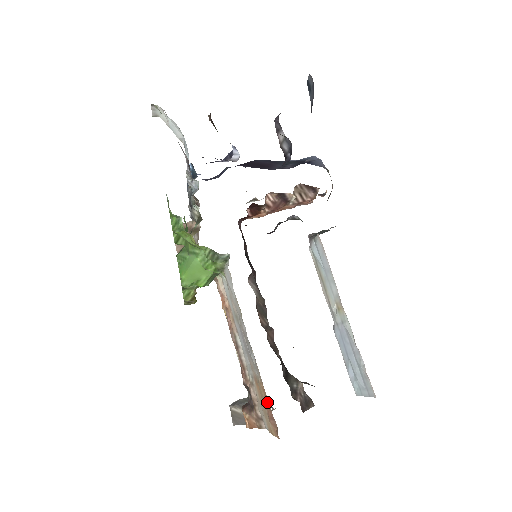
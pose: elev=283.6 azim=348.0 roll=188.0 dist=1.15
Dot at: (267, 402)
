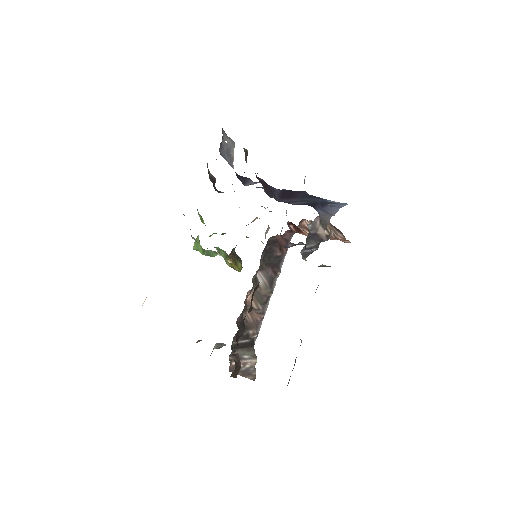
Dot at: occluded
